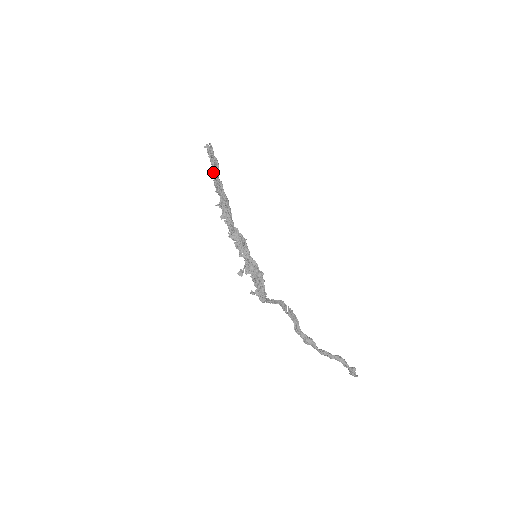
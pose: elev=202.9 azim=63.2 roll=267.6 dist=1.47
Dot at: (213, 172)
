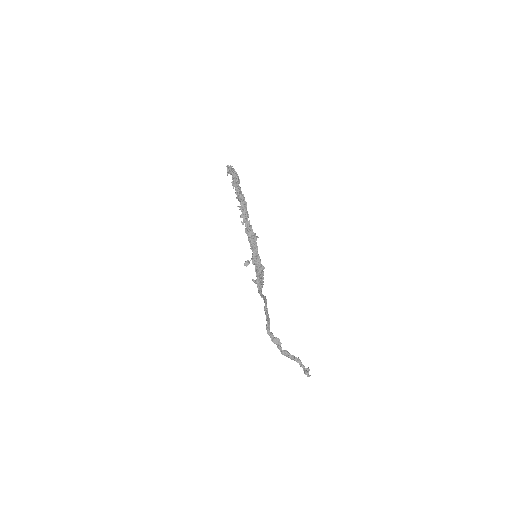
Dot at: (237, 183)
